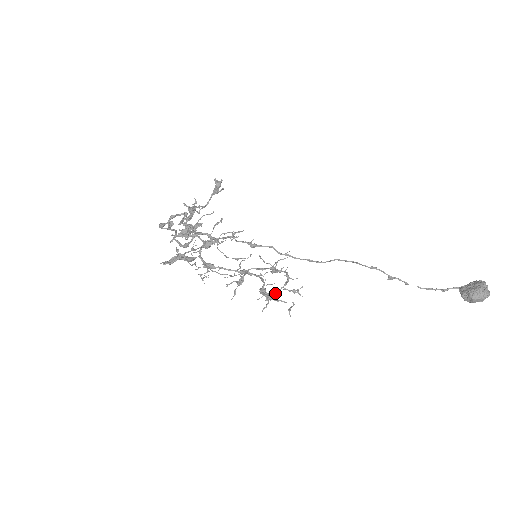
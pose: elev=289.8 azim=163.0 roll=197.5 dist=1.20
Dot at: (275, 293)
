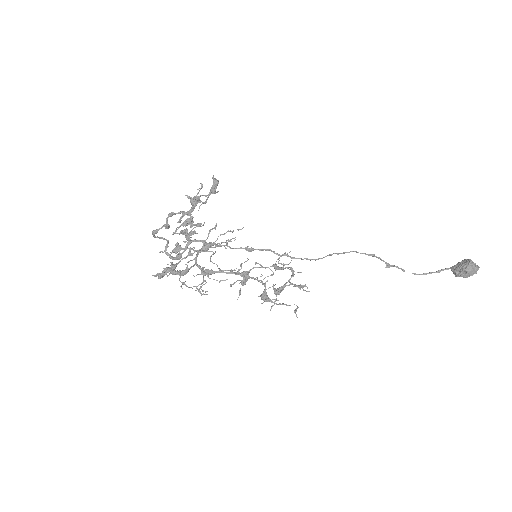
Dot at: (283, 286)
